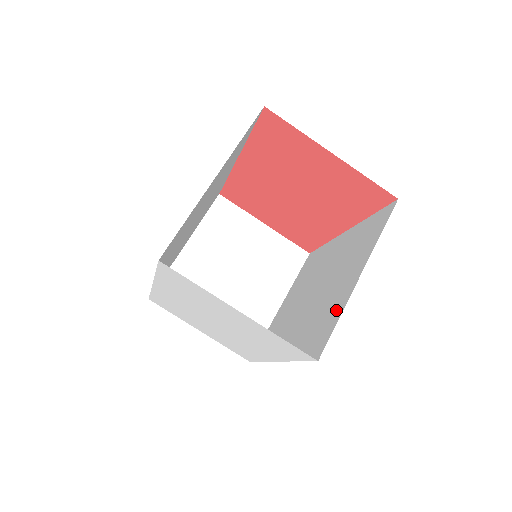
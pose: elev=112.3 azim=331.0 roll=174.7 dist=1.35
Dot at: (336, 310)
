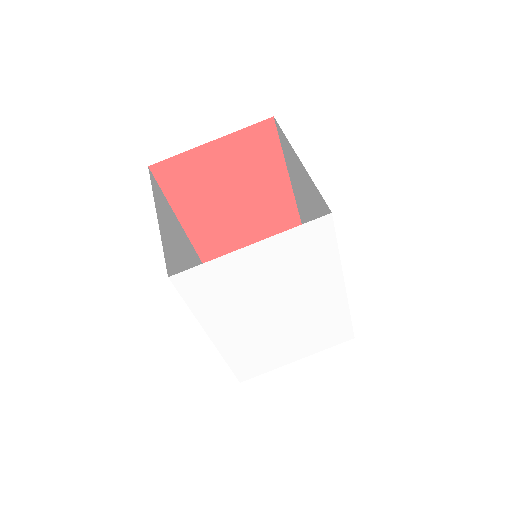
Dot at: (313, 191)
